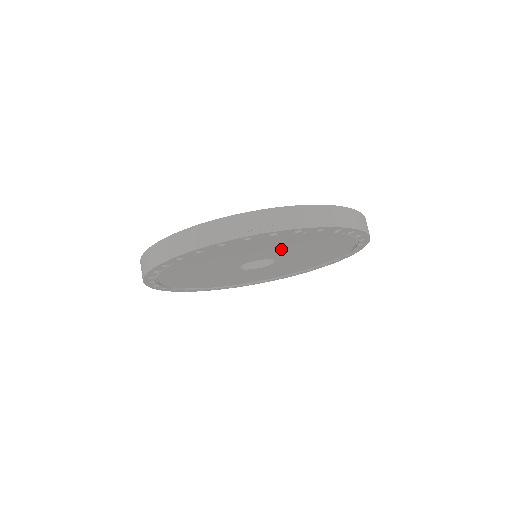
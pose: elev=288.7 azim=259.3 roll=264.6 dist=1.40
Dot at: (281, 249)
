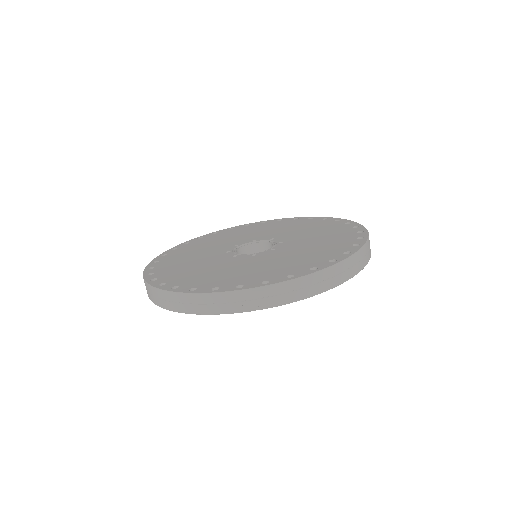
Dot at: occluded
